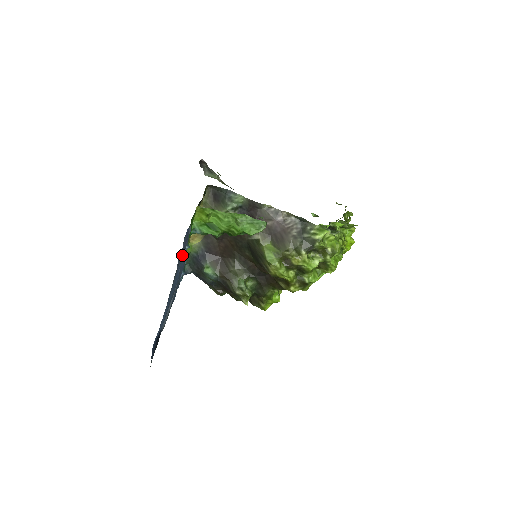
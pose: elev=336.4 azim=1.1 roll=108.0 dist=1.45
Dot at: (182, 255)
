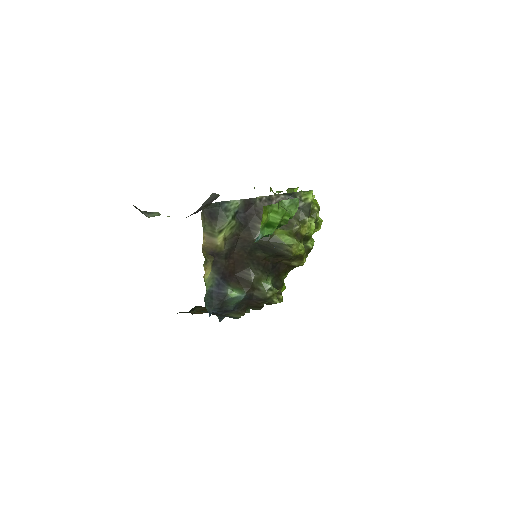
Dot at: occluded
